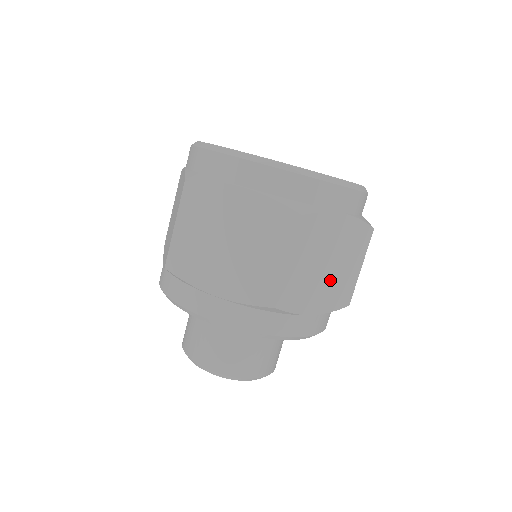
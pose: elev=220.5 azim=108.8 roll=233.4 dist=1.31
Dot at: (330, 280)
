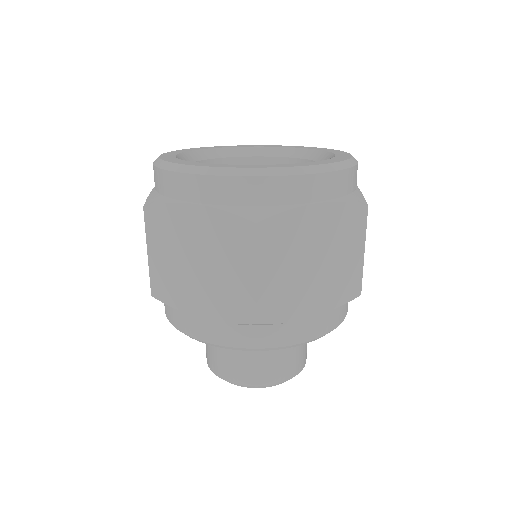
Dot at: (323, 277)
